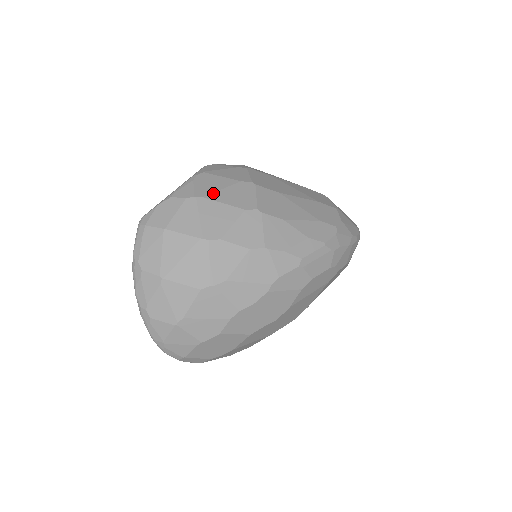
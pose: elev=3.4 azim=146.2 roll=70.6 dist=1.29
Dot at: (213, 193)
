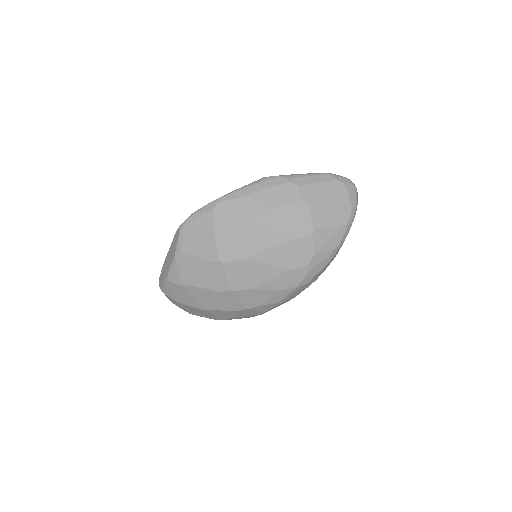
Dot at: (193, 280)
